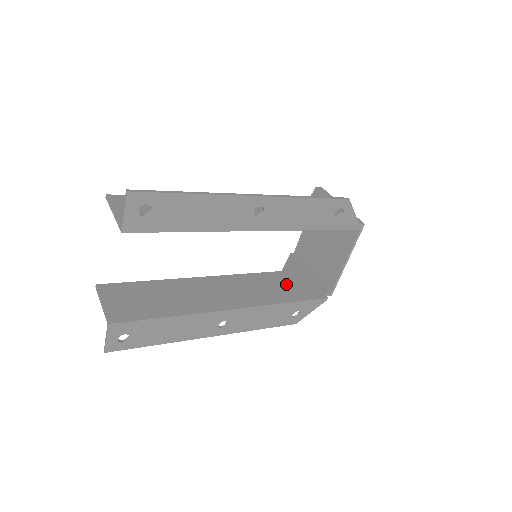
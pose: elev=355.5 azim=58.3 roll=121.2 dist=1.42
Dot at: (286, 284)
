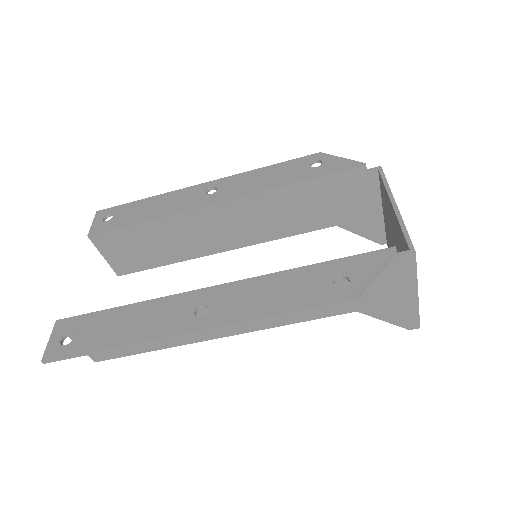
Dot at: occluded
